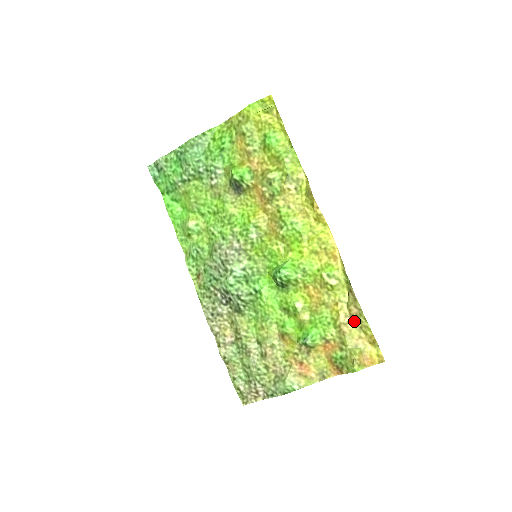
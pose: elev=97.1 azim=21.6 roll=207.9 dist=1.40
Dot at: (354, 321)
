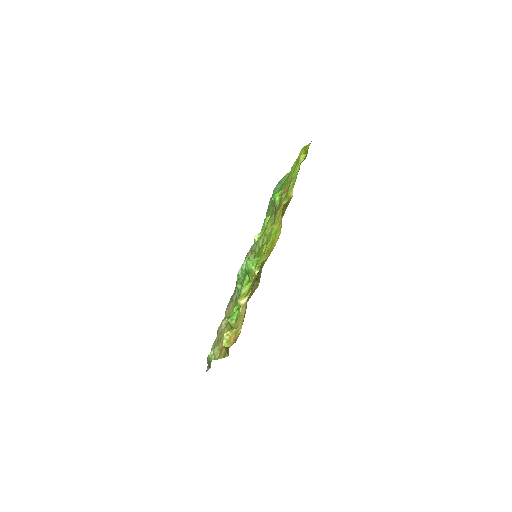
Dot at: occluded
